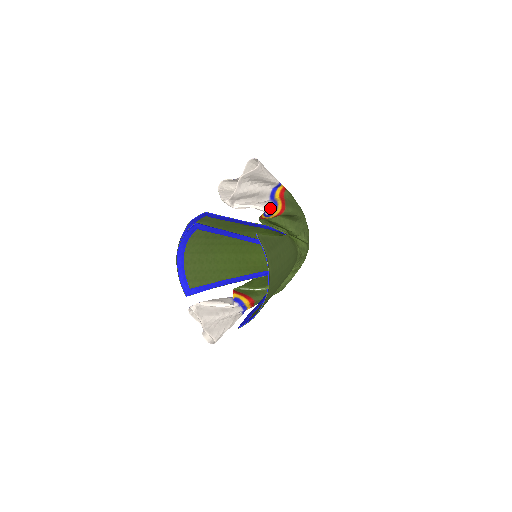
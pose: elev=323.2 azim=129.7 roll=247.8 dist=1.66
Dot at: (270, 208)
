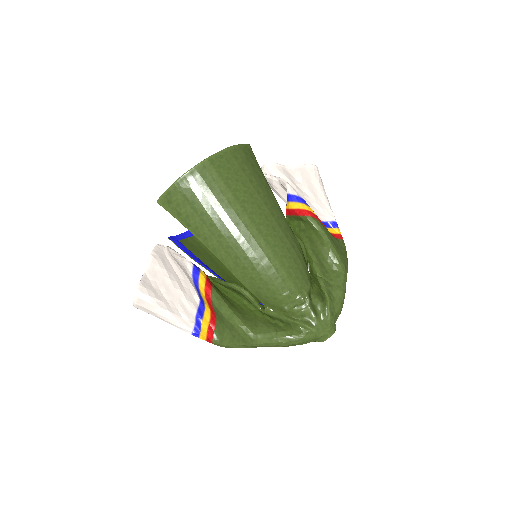
Dot at: (295, 191)
